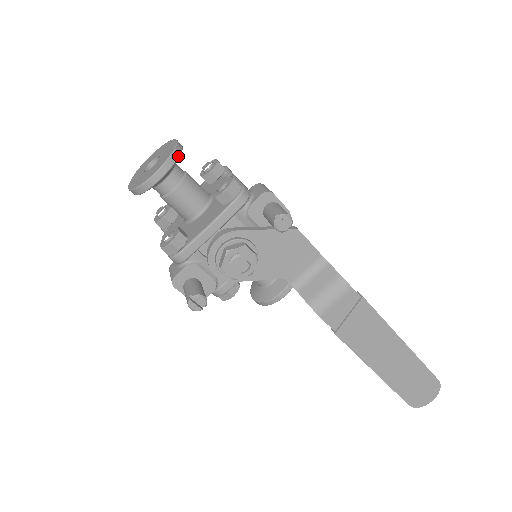
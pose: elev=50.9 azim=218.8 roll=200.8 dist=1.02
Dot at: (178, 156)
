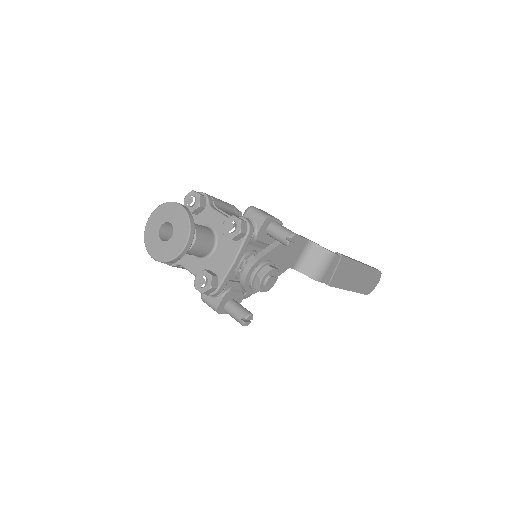
Dot at: (193, 221)
